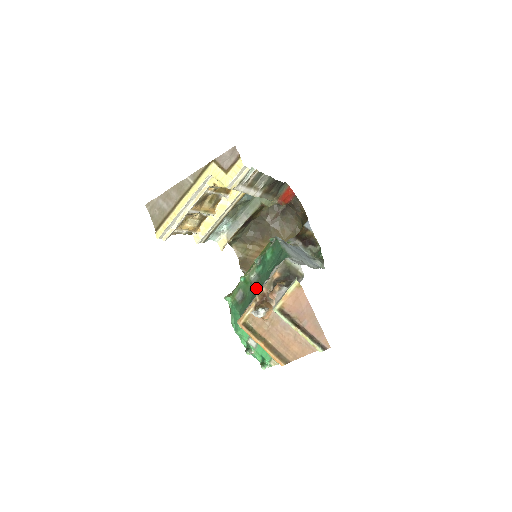
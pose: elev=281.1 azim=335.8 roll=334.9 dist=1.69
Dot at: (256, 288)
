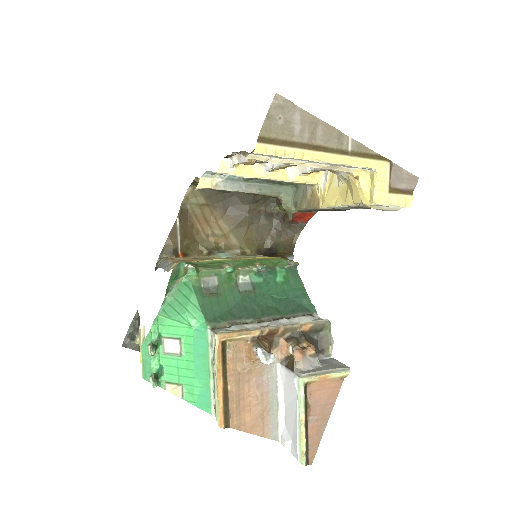
Dot at: (246, 301)
